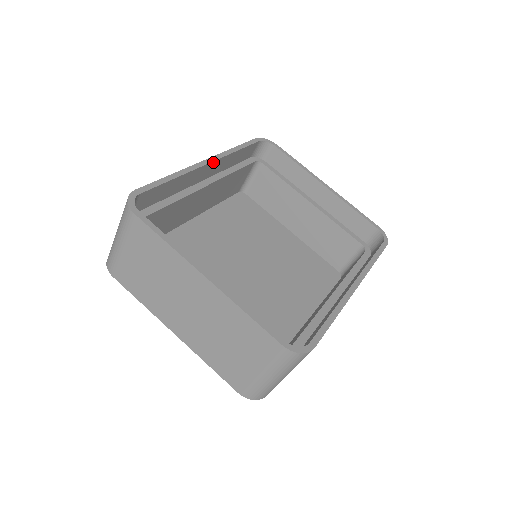
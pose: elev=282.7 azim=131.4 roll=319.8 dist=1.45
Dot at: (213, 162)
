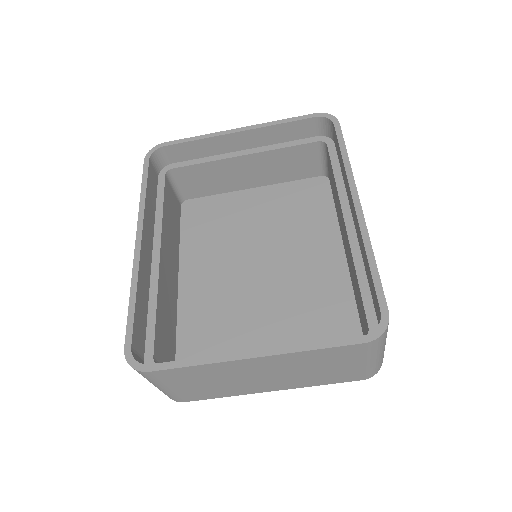
Dot at: (142, 234)
